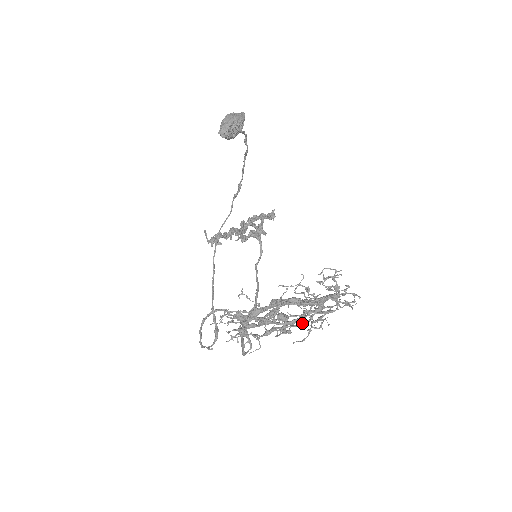
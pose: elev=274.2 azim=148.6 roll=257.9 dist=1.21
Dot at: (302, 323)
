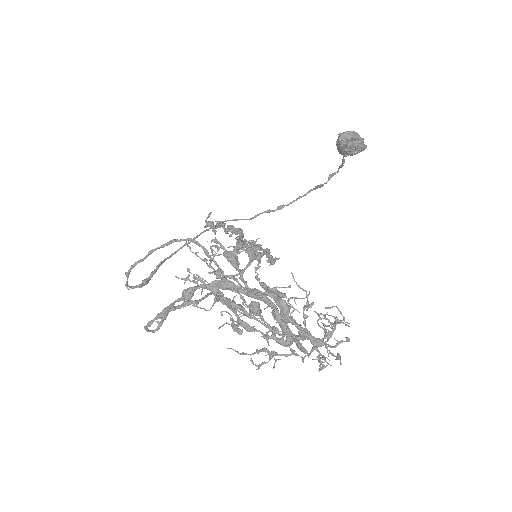
Dot at: occluded
